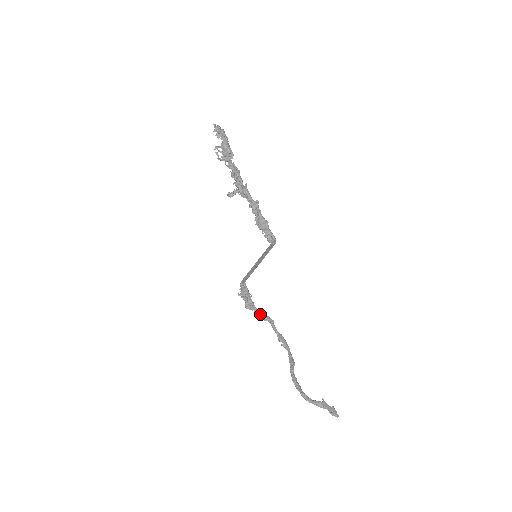
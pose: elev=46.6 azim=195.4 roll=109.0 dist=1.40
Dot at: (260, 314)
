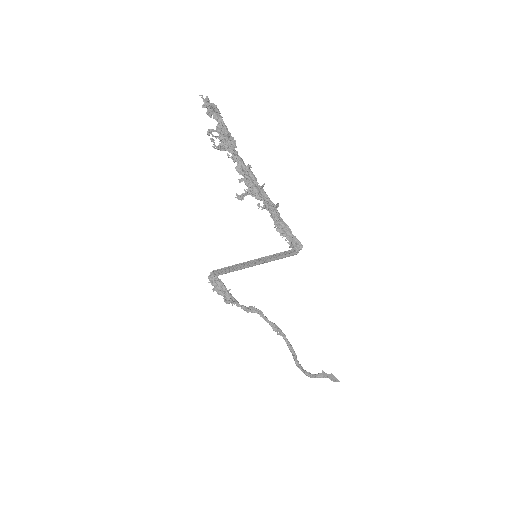
Dot at: (243, 306)
